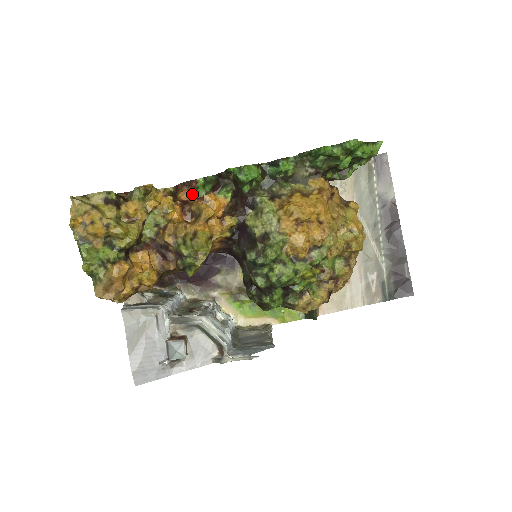
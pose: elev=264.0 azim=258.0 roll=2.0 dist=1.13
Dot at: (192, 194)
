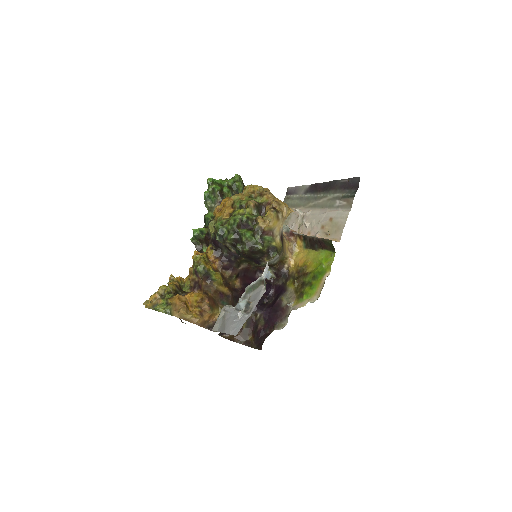
Dot at: occluded
